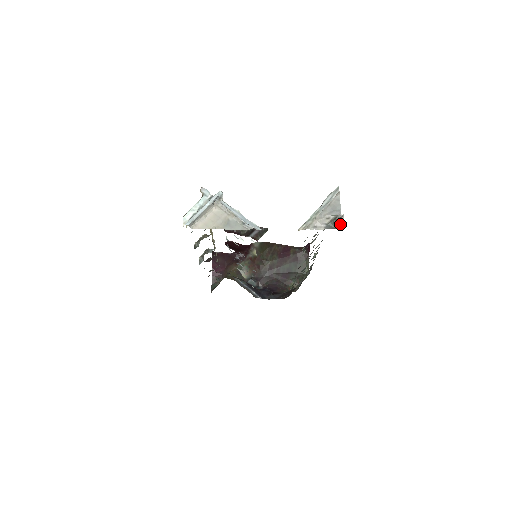
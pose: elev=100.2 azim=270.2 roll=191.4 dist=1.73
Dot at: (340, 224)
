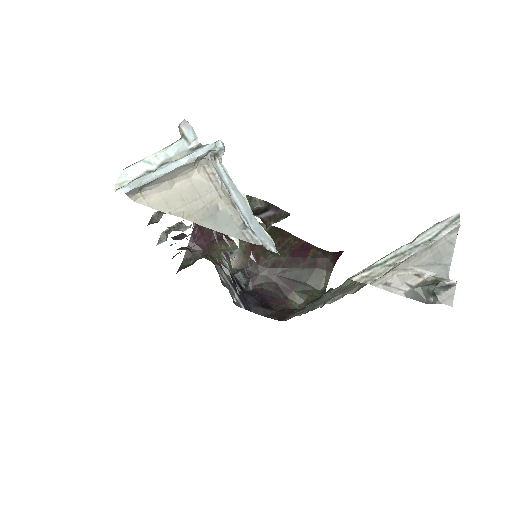
Dot at: (443, 302)
